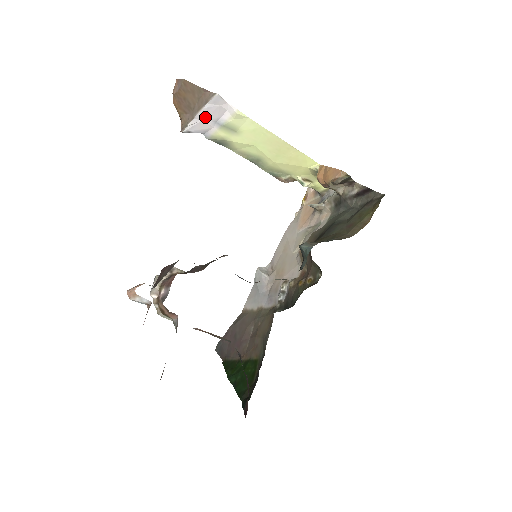
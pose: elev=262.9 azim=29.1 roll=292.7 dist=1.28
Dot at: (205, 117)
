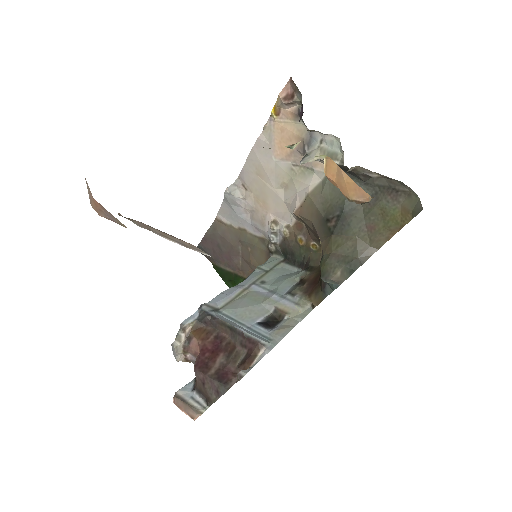
Dot at: occluded
